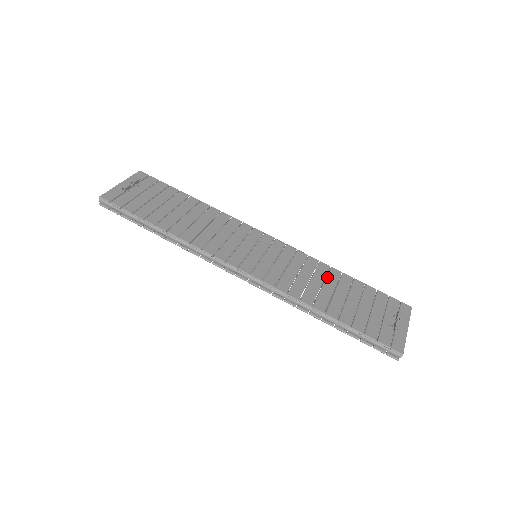
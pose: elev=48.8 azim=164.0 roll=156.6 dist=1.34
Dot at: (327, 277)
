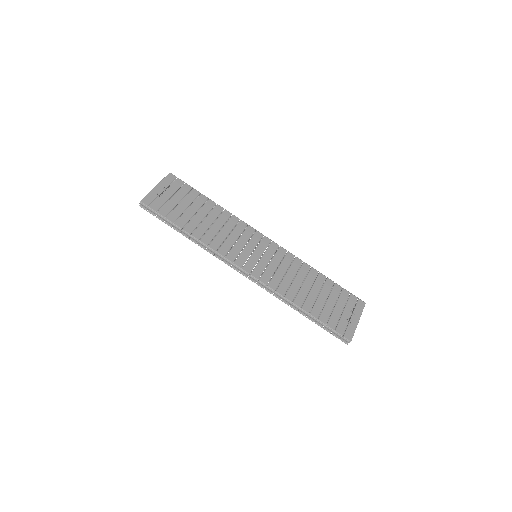
Dot at: (307, 276)
